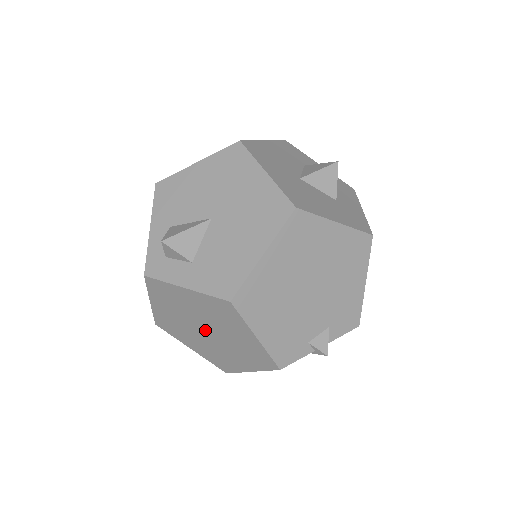
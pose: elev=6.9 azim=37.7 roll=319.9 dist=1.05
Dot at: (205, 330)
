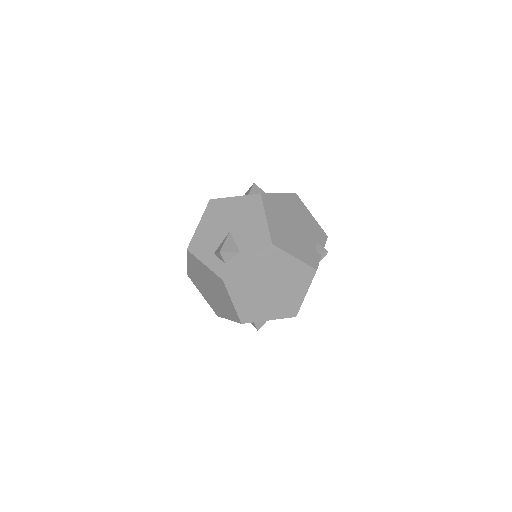
Dot at: (270, 288)
